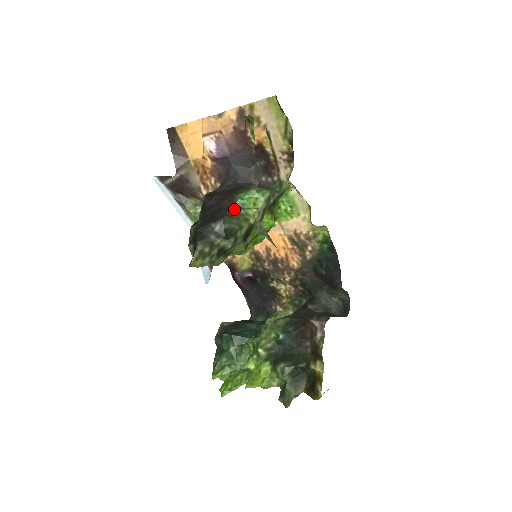
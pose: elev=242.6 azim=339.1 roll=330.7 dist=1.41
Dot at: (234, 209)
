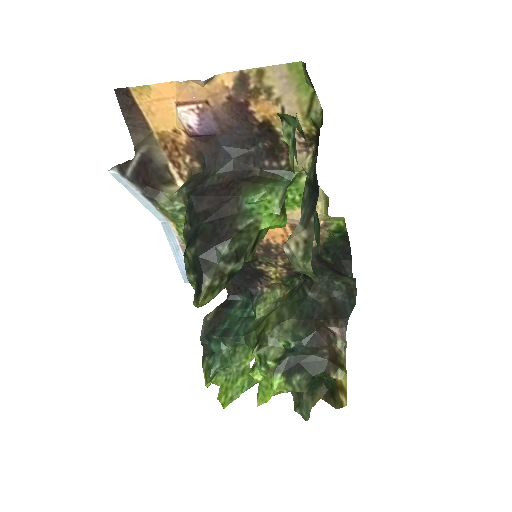
Dot at: (241, 219)
